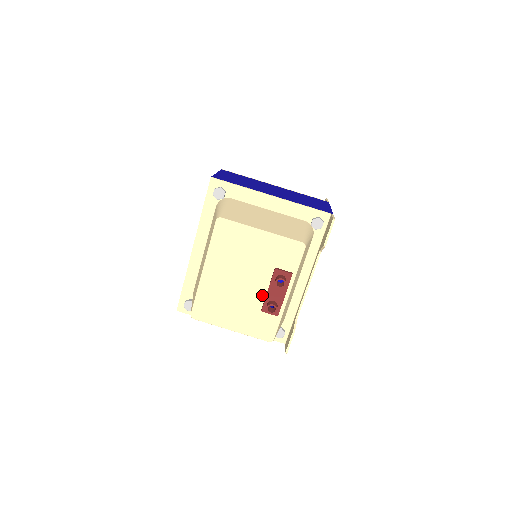
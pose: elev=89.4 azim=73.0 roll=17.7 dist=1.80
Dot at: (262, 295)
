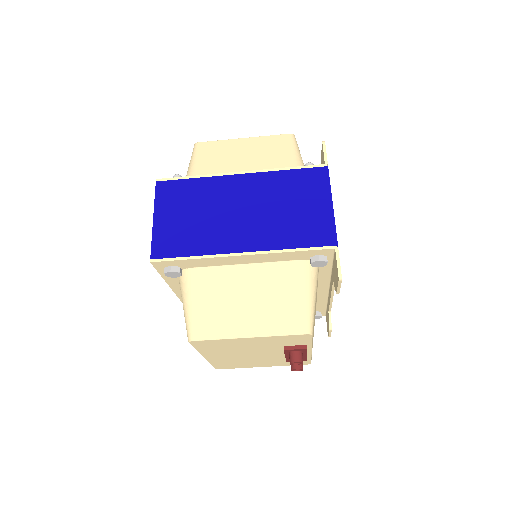
Dot at: (281, 355)
